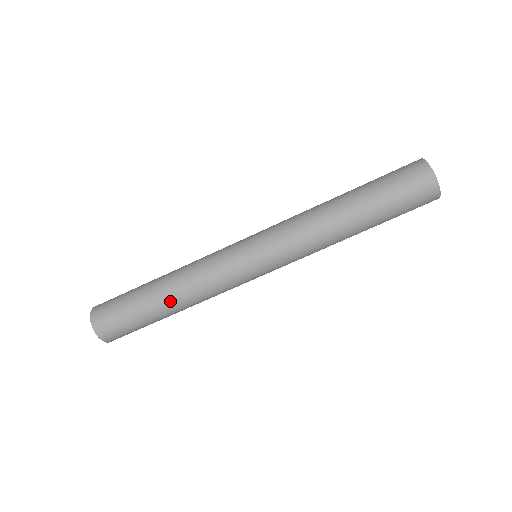
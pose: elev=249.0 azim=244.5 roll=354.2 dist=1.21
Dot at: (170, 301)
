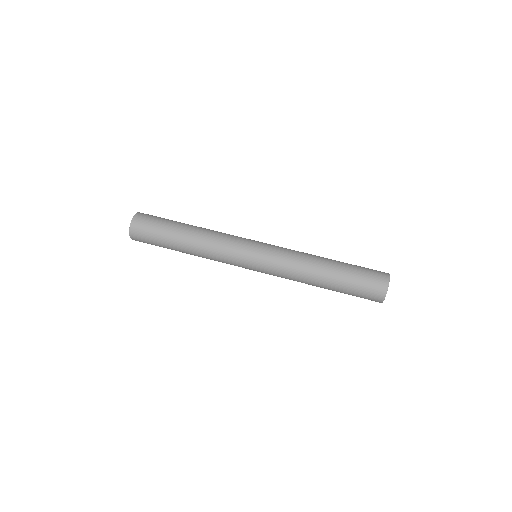
Dot at: (187, 245)
